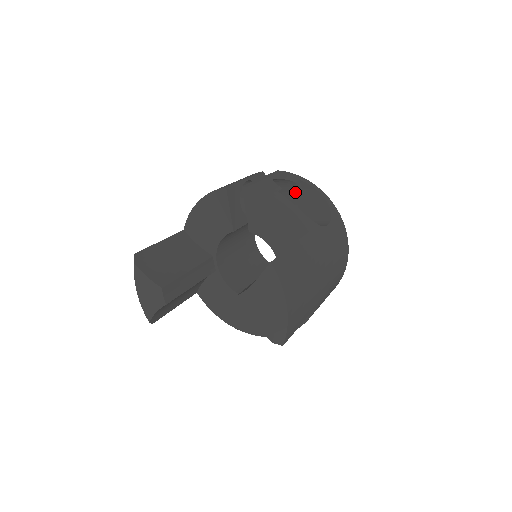
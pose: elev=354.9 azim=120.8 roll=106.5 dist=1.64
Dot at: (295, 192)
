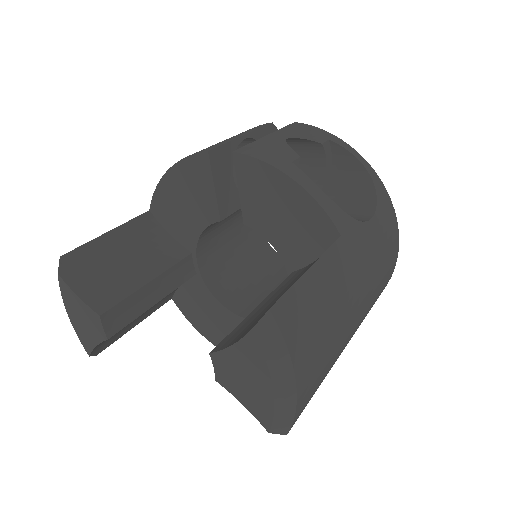
Dot at: (321, 159)
